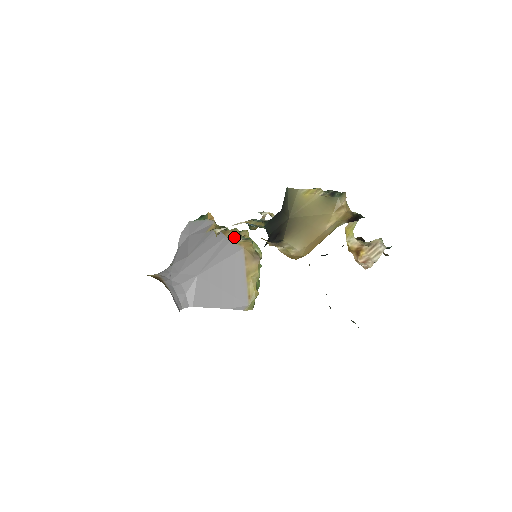
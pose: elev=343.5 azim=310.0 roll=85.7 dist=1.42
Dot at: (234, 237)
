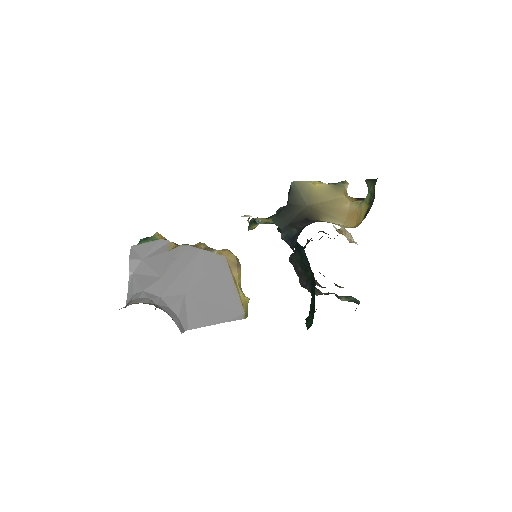
Dot at: (208, 249)
